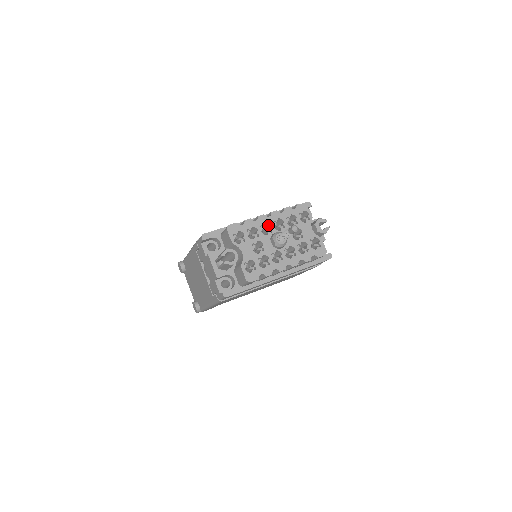
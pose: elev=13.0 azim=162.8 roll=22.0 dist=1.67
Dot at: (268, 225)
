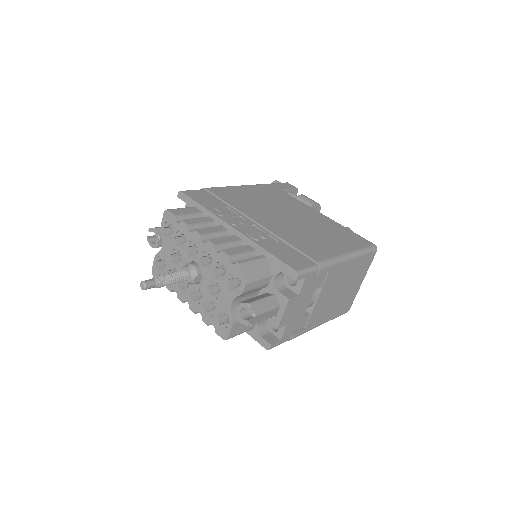
Dot at: occluded
